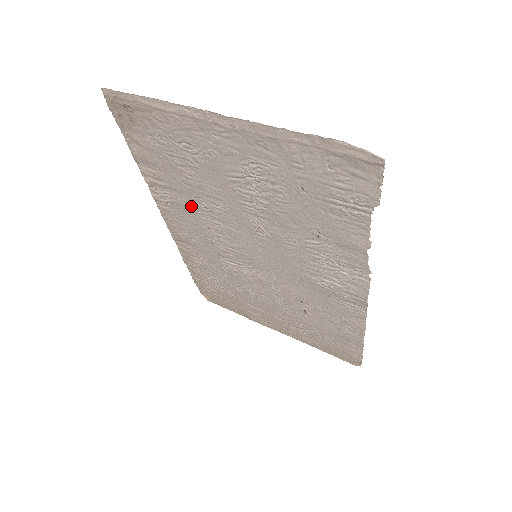
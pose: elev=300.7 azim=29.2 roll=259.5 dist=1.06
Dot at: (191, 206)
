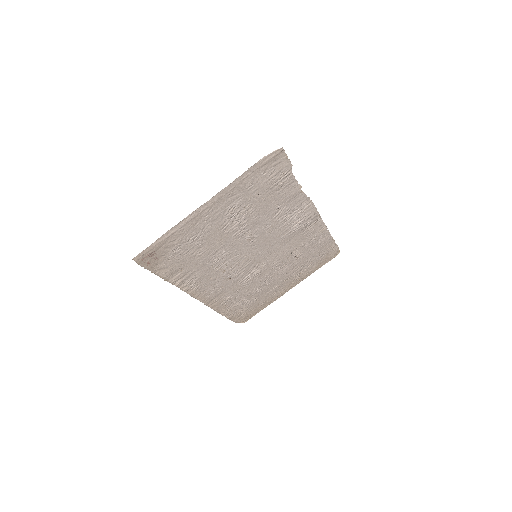
Dot at: (208, 270)
